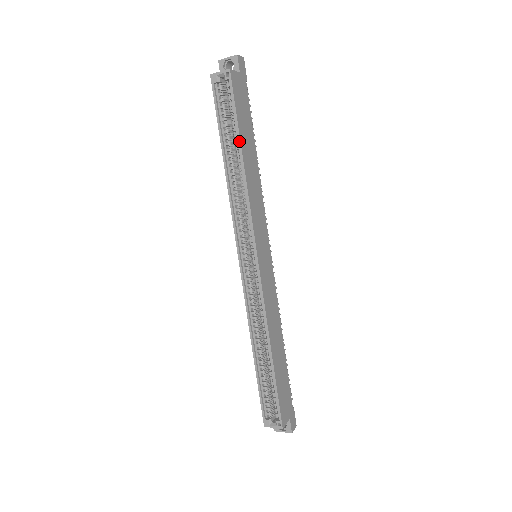
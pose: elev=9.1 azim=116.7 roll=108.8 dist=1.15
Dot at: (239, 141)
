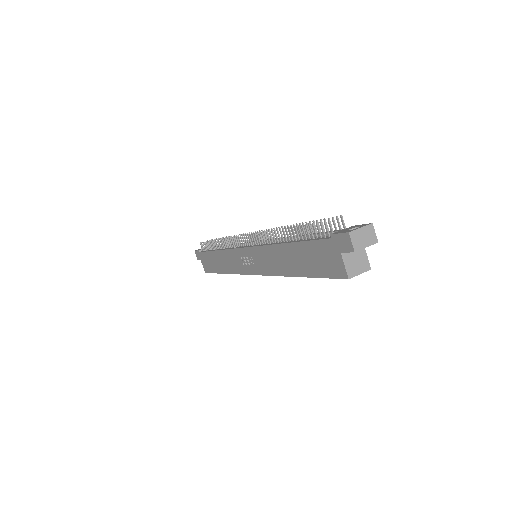
Dot at: occluded
